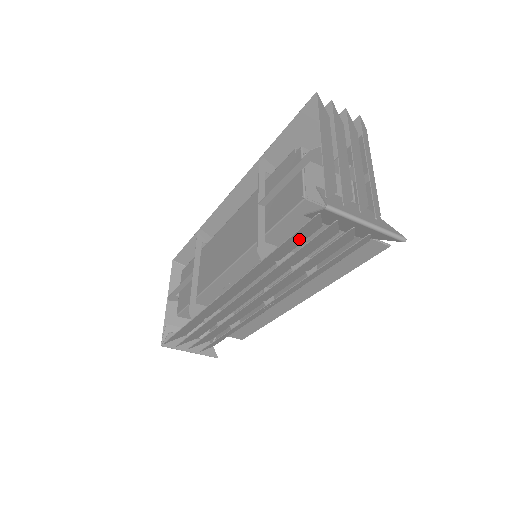
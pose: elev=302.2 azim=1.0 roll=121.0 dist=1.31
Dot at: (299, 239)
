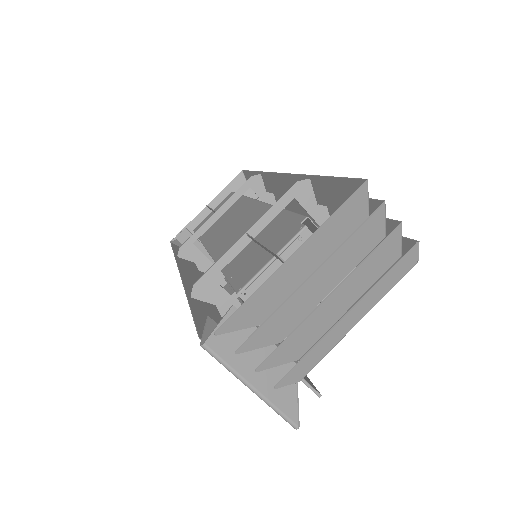
Dot at: occluded
